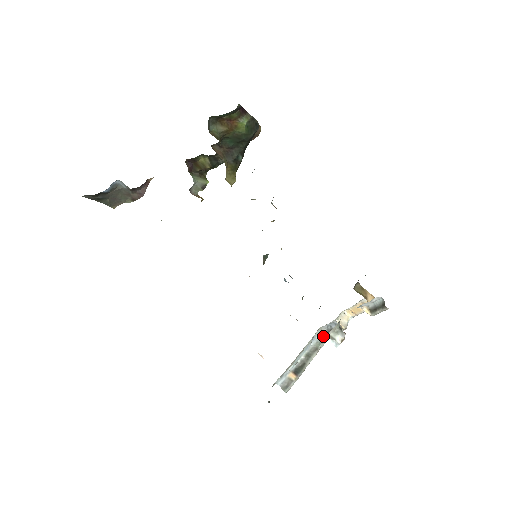
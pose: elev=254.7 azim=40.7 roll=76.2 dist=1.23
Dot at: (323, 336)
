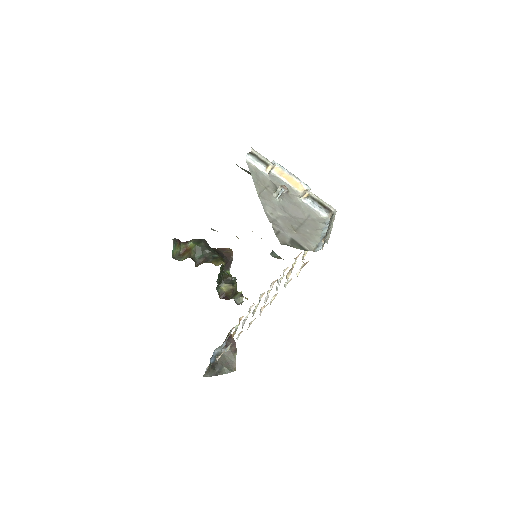
Dot at: (331, 216)
